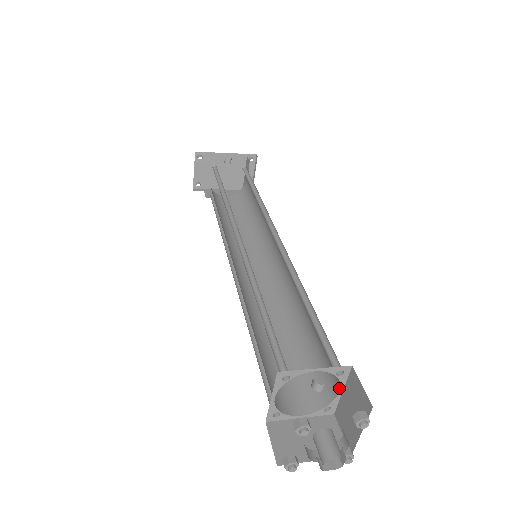
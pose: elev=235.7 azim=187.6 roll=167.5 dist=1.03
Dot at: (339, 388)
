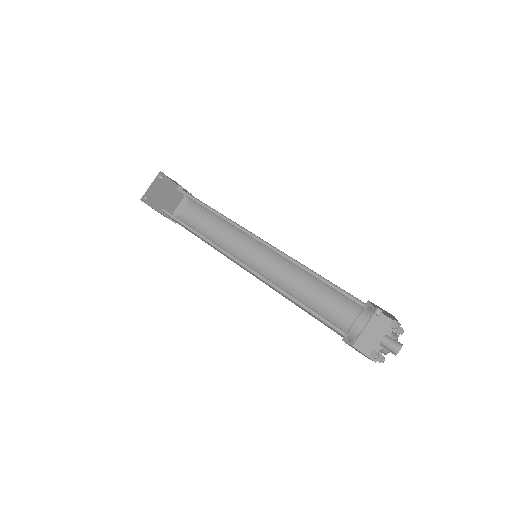
Dot at: (364, 326)
